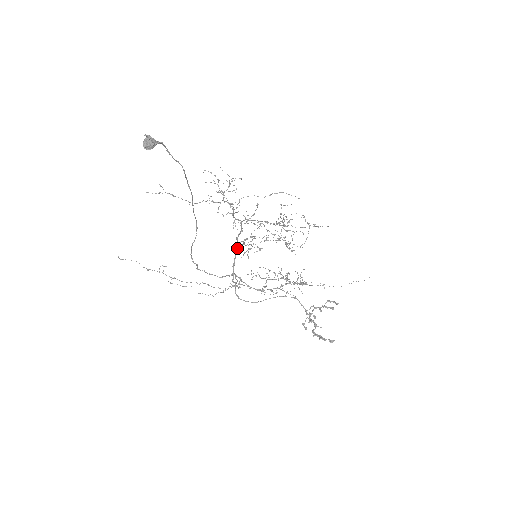
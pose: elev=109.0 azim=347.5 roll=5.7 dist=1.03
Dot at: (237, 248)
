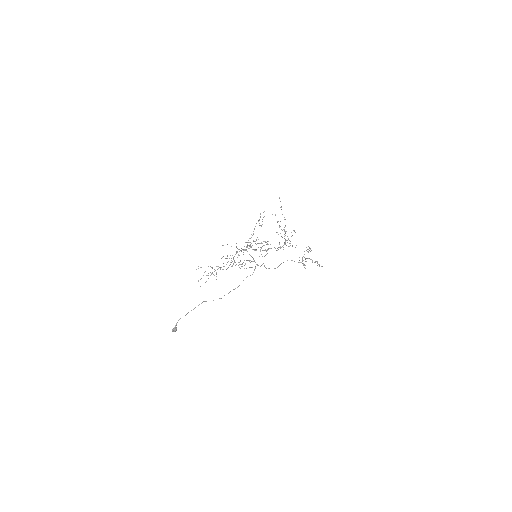
Dot at: occluded
